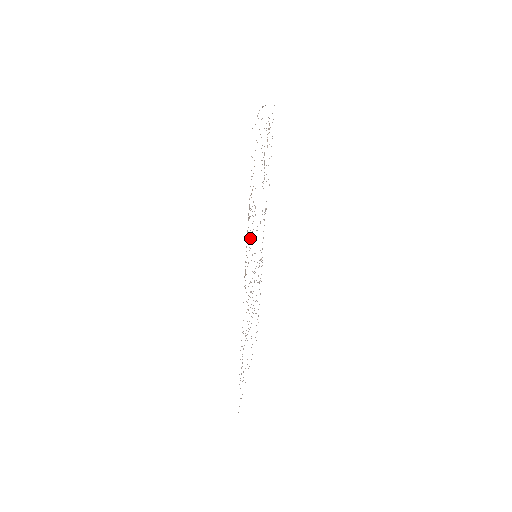
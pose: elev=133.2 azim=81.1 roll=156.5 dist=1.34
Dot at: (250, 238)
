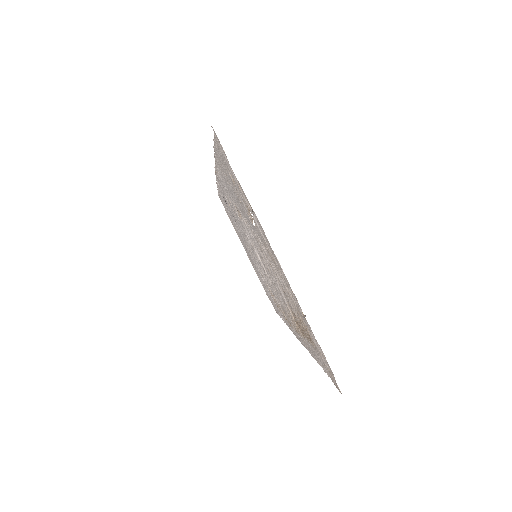
Dot at: occluded
